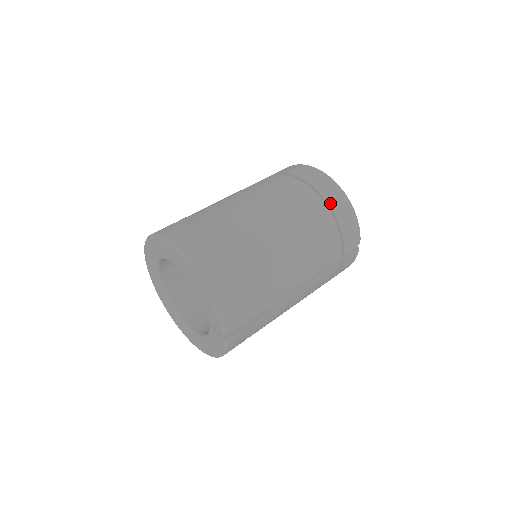
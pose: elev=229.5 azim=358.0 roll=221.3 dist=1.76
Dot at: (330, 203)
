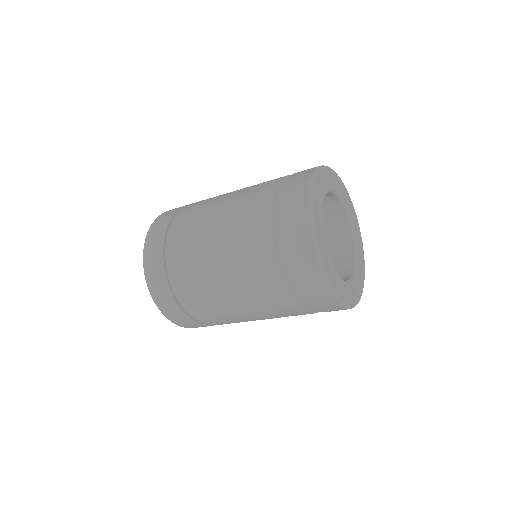
Dot at: (302, 290)
